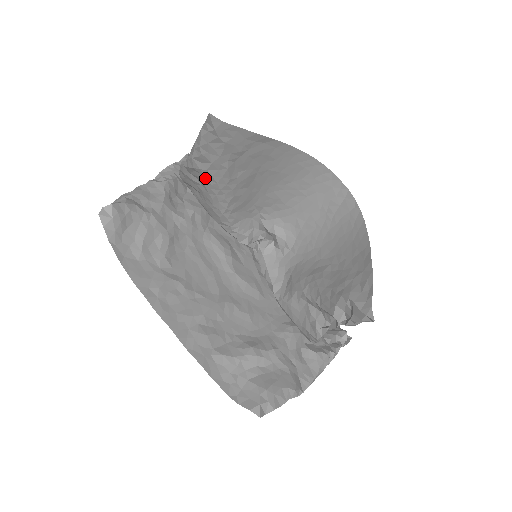
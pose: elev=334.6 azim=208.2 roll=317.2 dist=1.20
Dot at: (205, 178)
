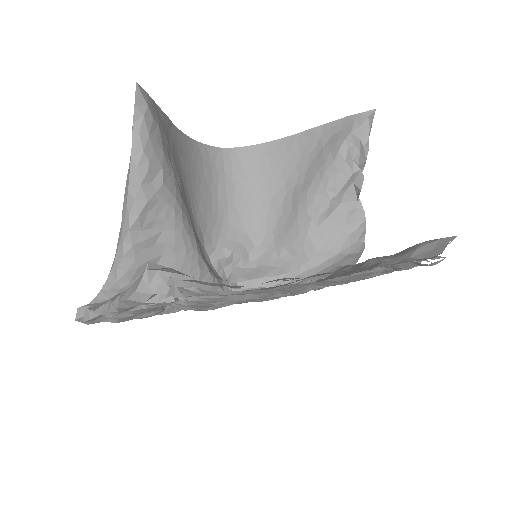
Dot at: (164, 205)
